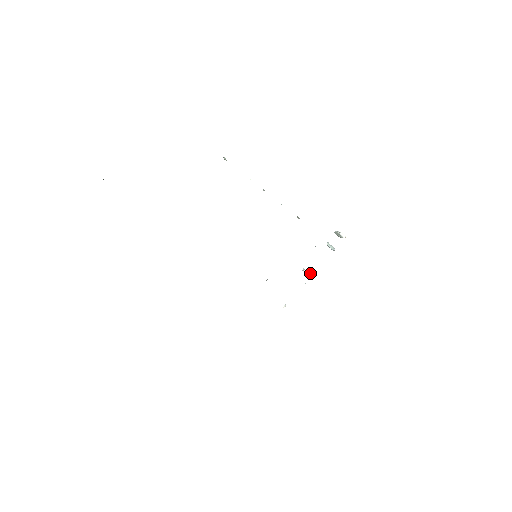
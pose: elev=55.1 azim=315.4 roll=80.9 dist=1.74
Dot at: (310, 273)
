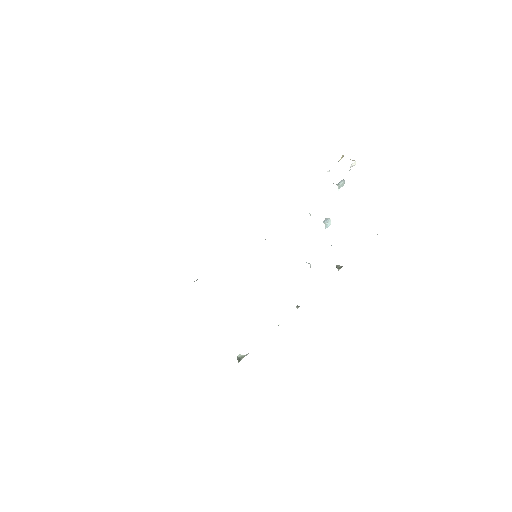
Dot at: (327, 225)
